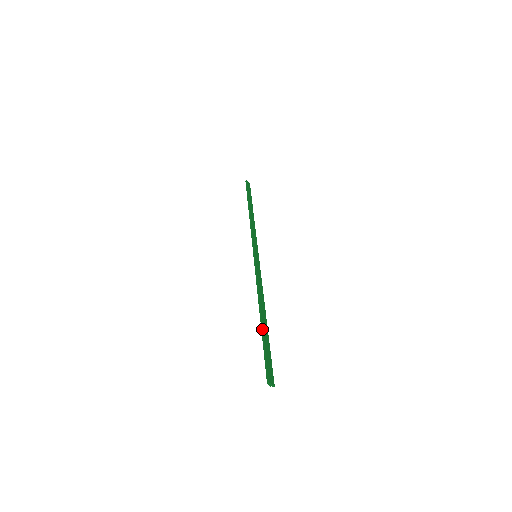
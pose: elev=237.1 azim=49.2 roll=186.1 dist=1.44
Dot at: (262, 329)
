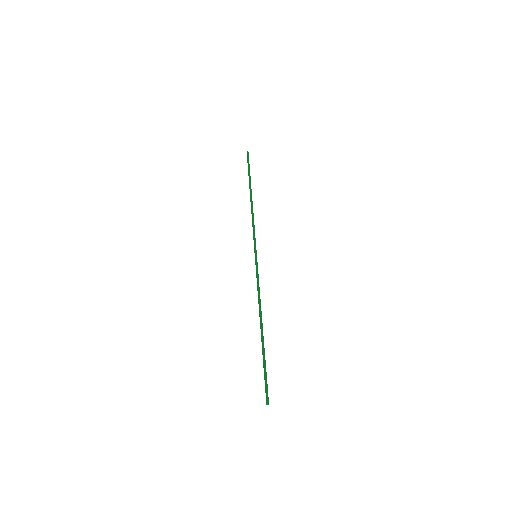
Dot at: occluded
